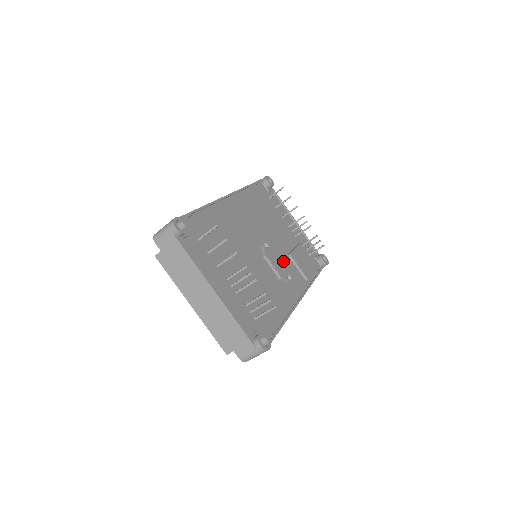
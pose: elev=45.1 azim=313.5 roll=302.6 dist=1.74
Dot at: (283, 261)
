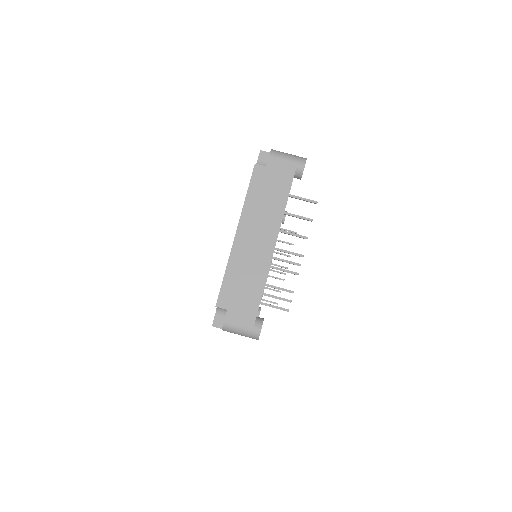
Dot at: occluded
